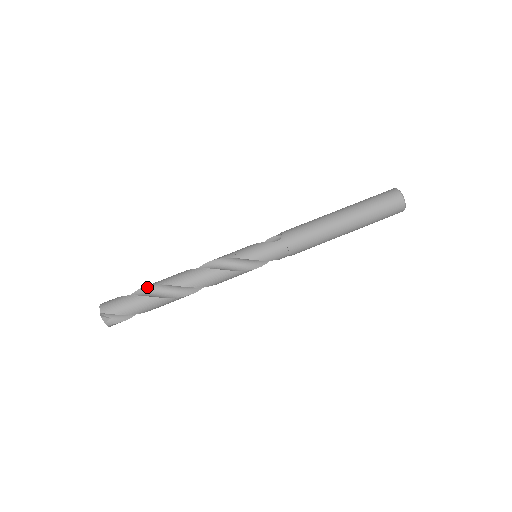
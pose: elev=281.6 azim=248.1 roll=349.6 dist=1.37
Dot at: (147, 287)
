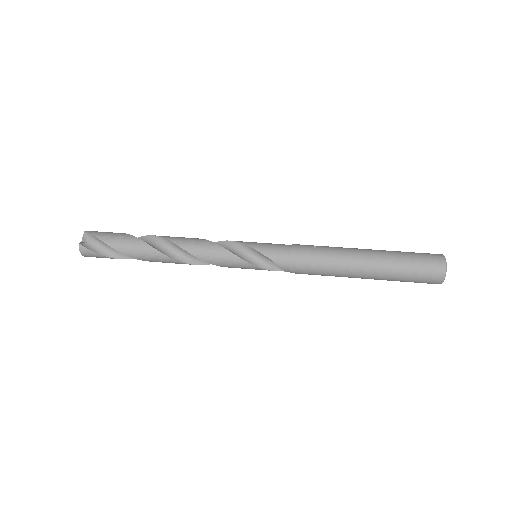
Dot at: (139, 238)
